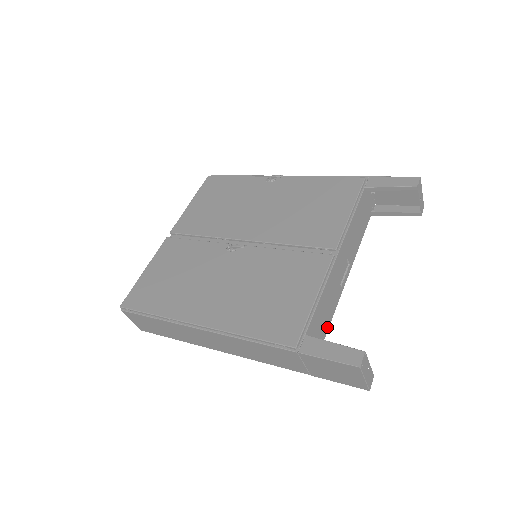
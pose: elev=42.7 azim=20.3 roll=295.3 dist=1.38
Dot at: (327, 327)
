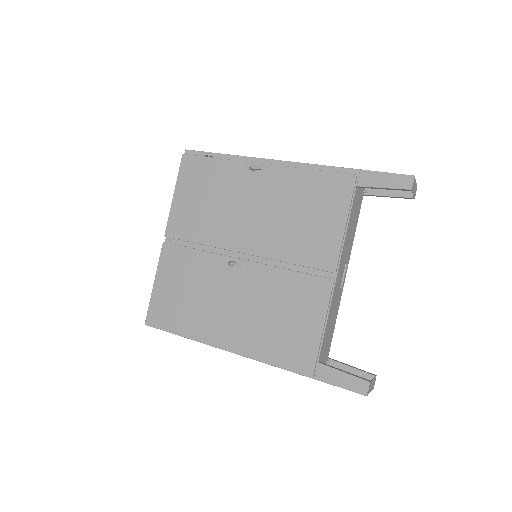
Dot at: (333, 330)
